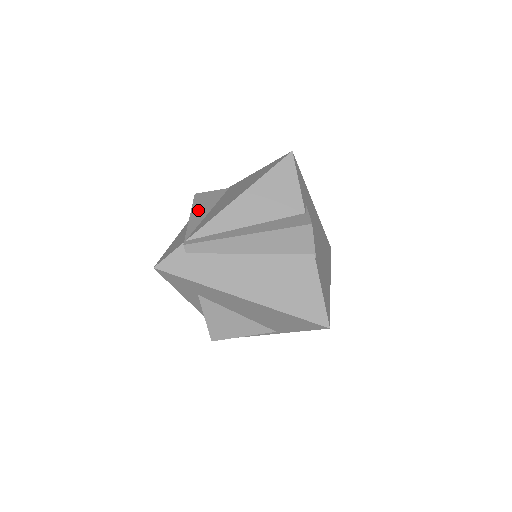
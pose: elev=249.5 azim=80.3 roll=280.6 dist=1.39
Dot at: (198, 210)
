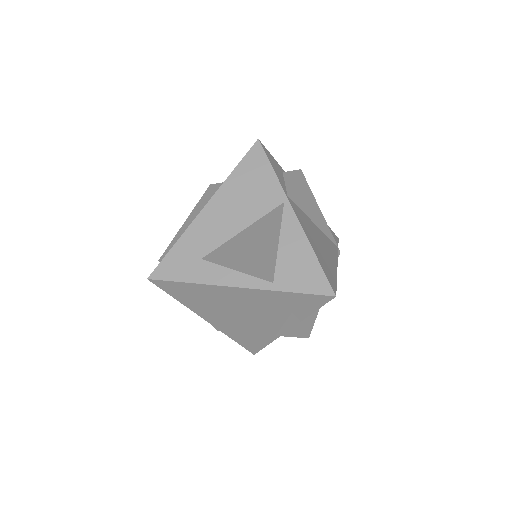
Dot at: occluded
